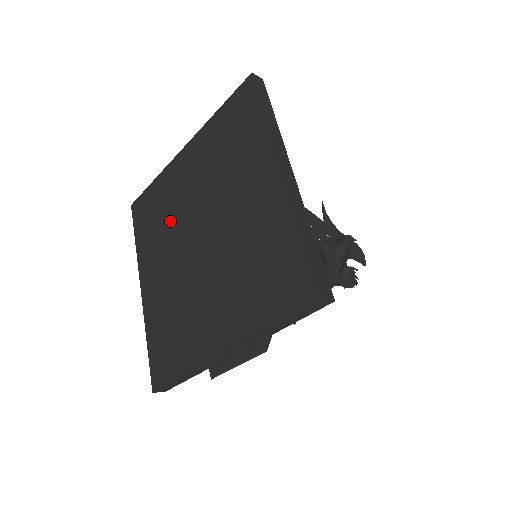
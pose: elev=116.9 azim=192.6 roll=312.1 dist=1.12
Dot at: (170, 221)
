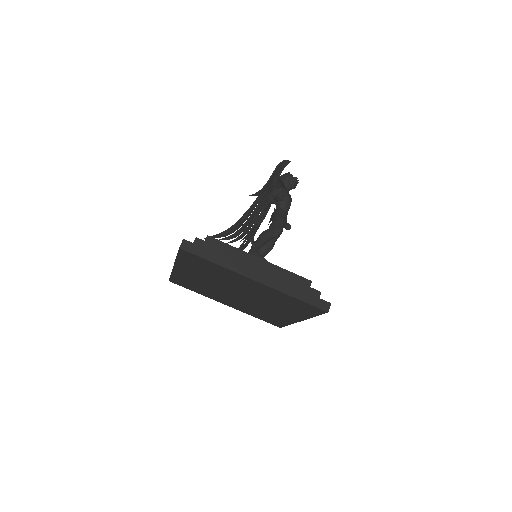
Dot at: (208, 289)
